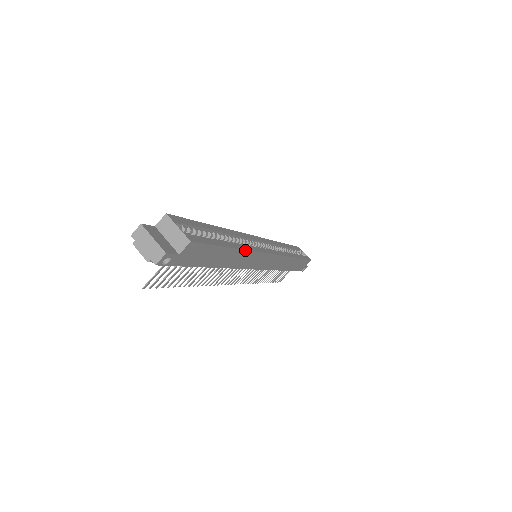
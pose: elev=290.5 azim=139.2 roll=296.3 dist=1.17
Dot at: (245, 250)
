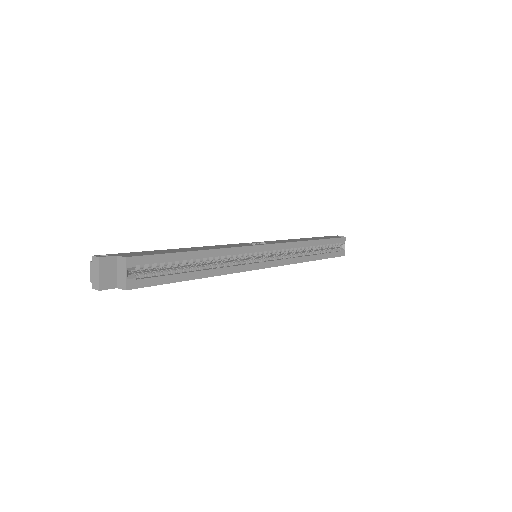
Dot at: occluded
